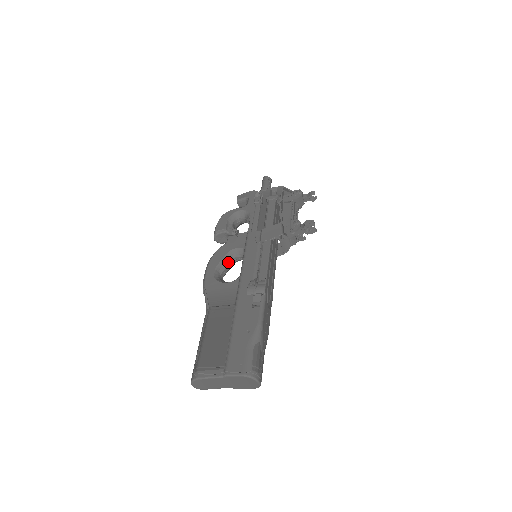
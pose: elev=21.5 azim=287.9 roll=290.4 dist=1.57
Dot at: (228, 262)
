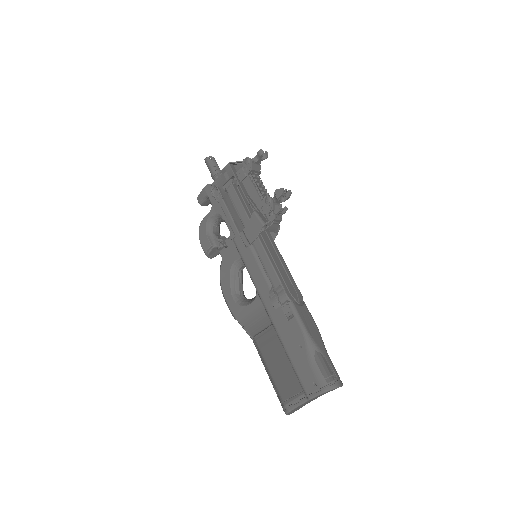
Dot at: (237, 278)
